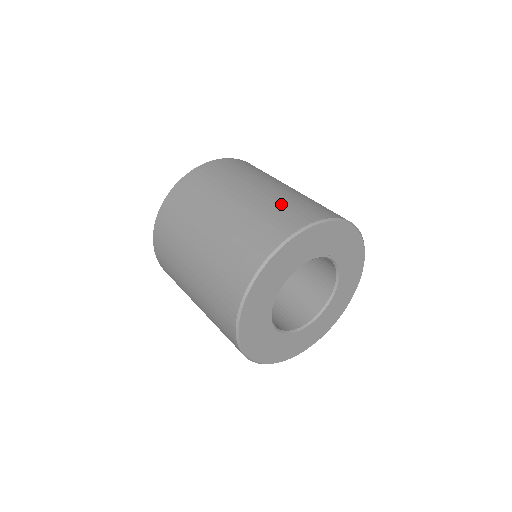
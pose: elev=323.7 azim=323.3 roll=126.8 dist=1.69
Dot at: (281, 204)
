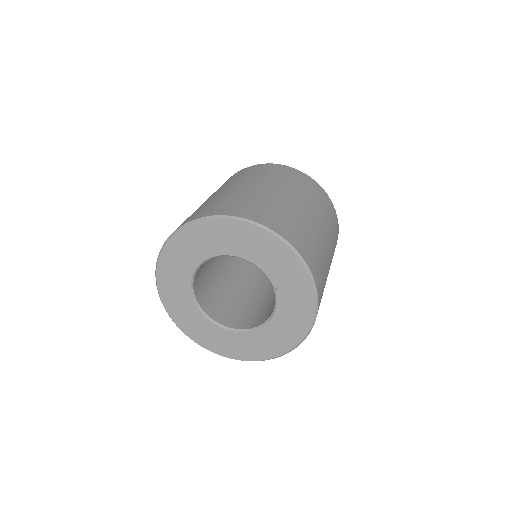
Dot at: occluded
